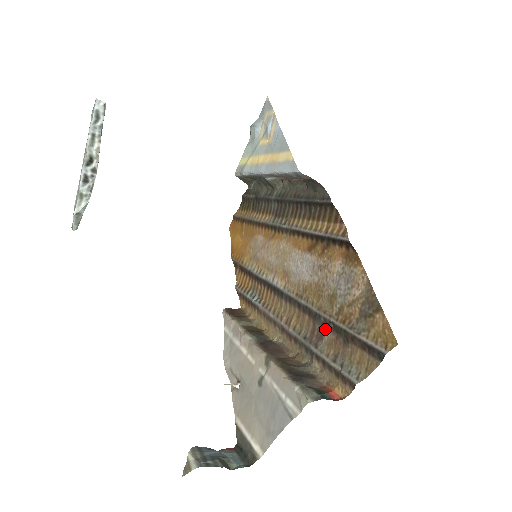
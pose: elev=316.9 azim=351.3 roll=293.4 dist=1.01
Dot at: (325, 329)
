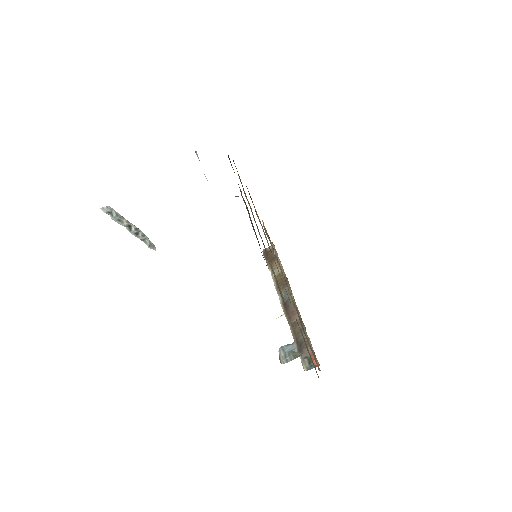
Dot at: occluded
